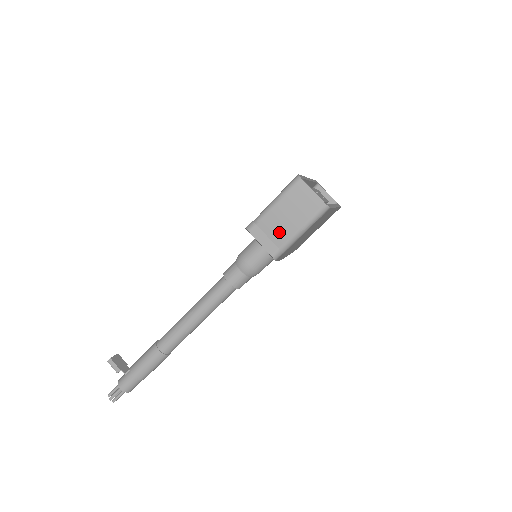
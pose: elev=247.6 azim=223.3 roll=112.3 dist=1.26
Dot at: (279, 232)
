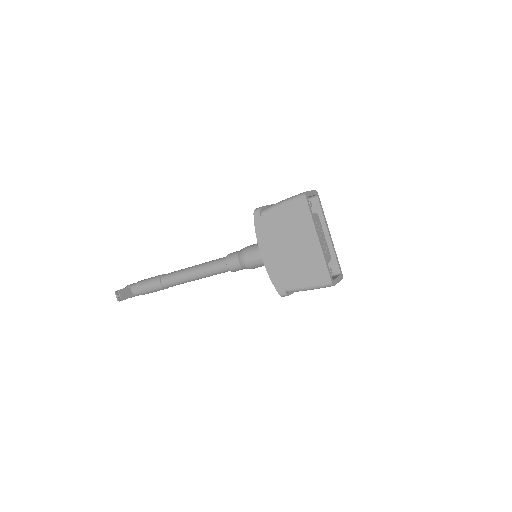
Dot at: occluded
